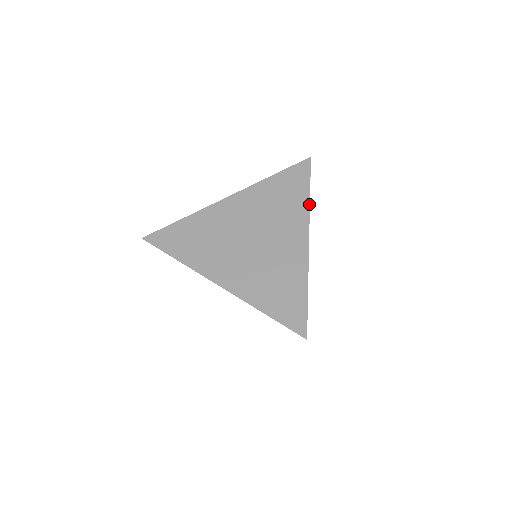
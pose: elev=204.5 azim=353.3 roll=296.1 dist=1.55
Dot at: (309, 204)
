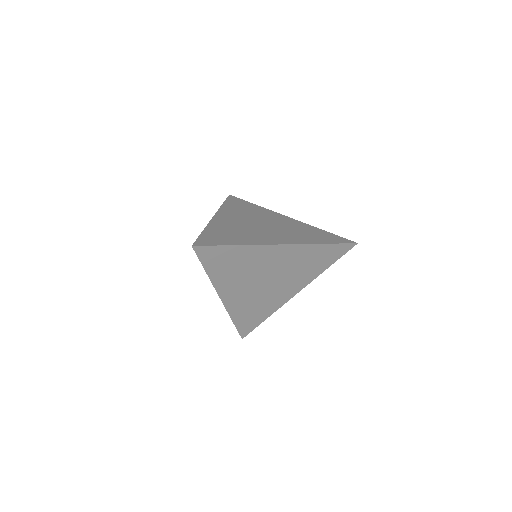
Dot at: (262, 207)
